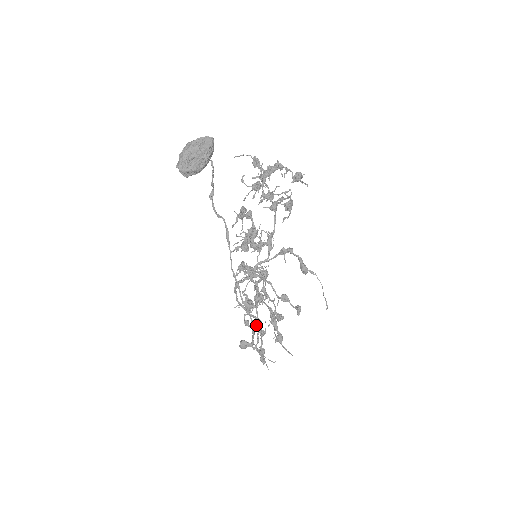
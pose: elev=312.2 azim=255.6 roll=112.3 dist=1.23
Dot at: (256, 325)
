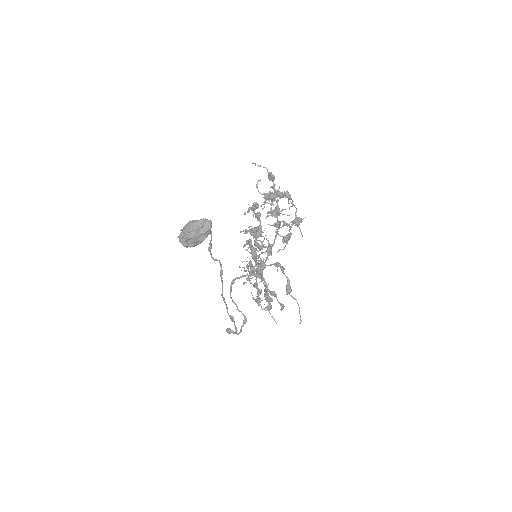
Dot at: (255, 285)
